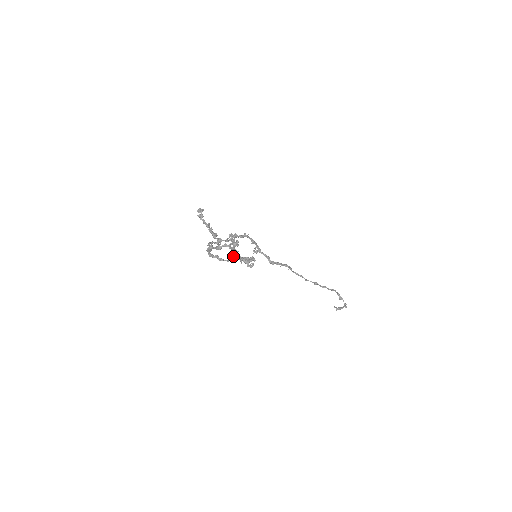
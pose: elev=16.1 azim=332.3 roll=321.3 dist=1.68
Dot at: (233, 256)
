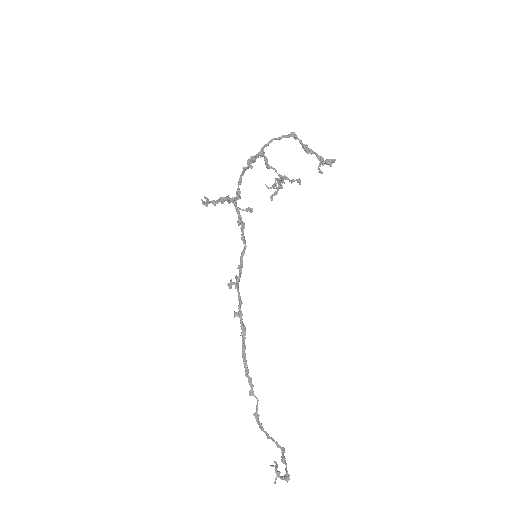
Dot at: occluded
